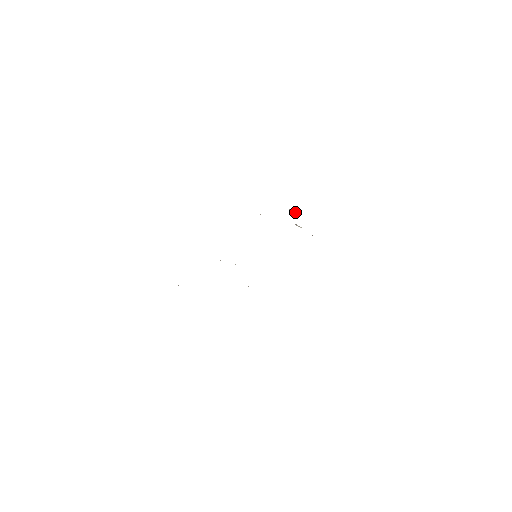
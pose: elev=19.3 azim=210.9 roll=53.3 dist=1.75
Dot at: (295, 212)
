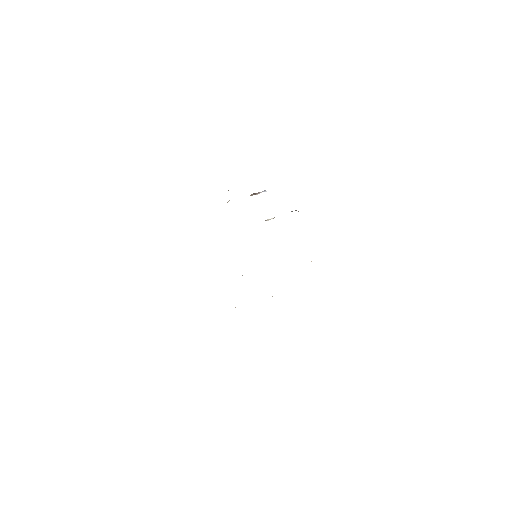
Dot at: (258, 193)
